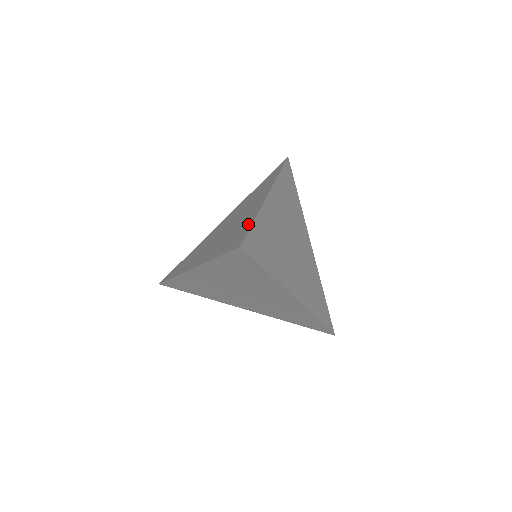
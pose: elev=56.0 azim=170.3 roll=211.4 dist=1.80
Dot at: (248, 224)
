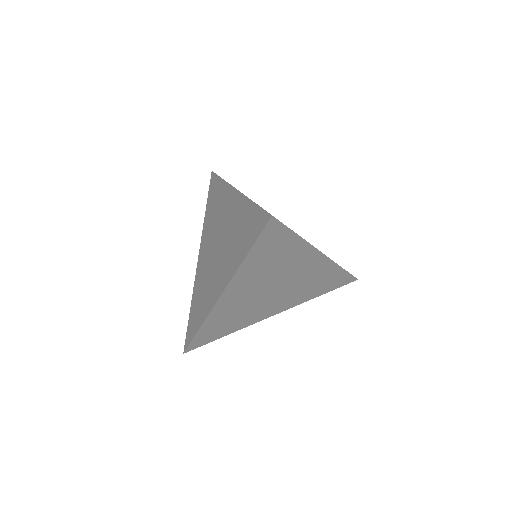
Dot at: (250, 210)
